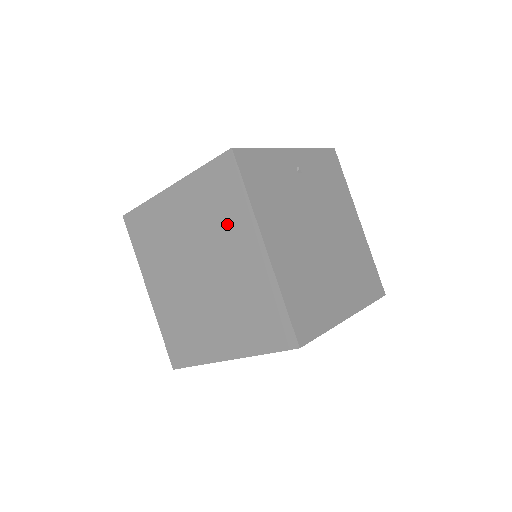
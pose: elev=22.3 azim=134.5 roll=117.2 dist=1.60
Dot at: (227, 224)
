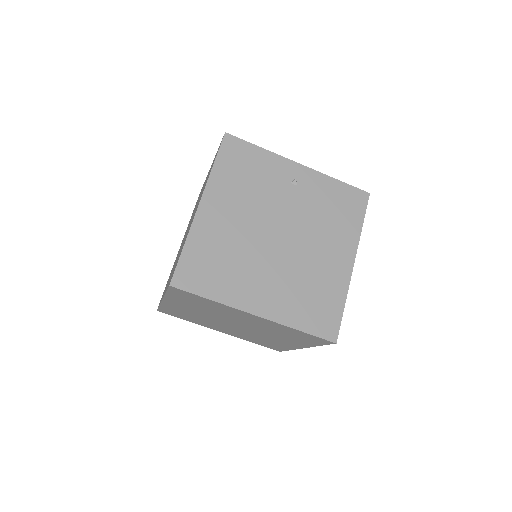
Dot at: occluded
